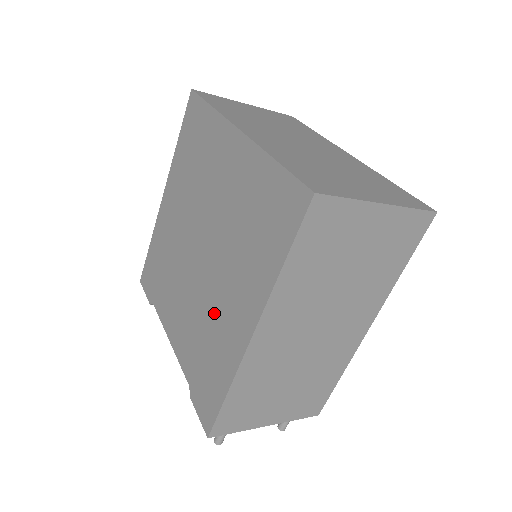
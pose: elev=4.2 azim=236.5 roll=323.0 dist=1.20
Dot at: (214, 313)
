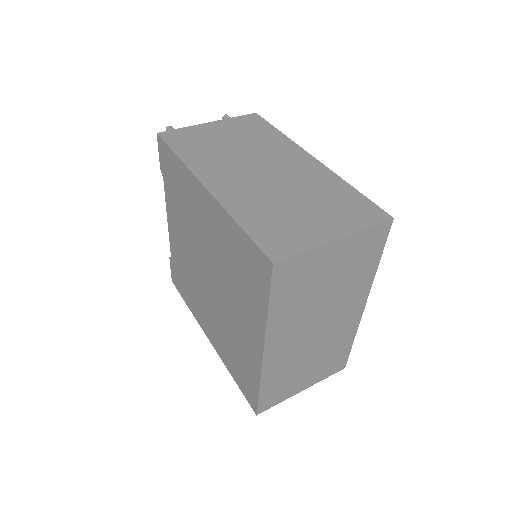
Dot at: (198, 296)
